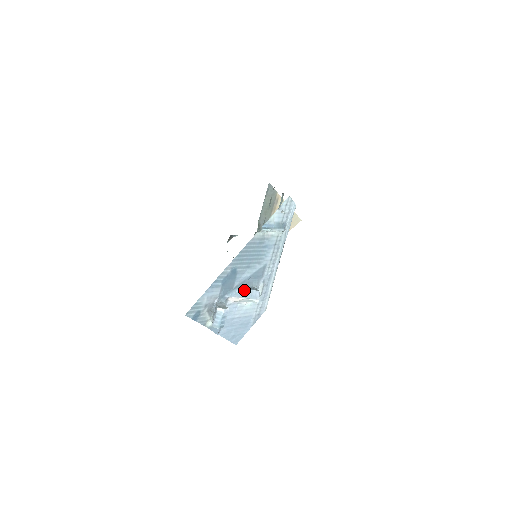
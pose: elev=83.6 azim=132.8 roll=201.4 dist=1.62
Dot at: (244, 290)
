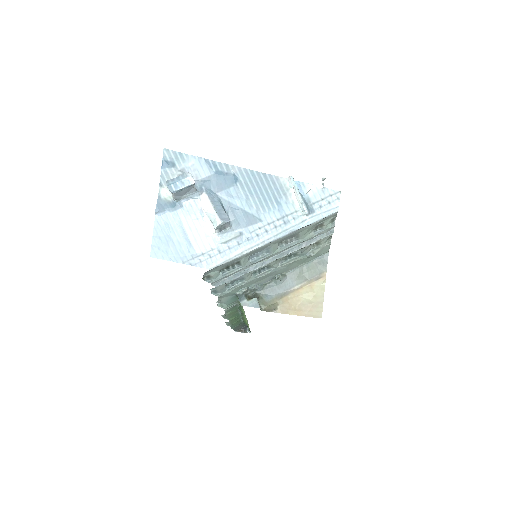
Dot at: (221, 206)
